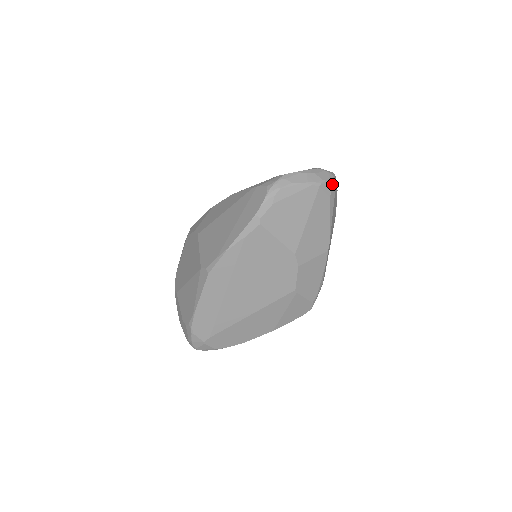
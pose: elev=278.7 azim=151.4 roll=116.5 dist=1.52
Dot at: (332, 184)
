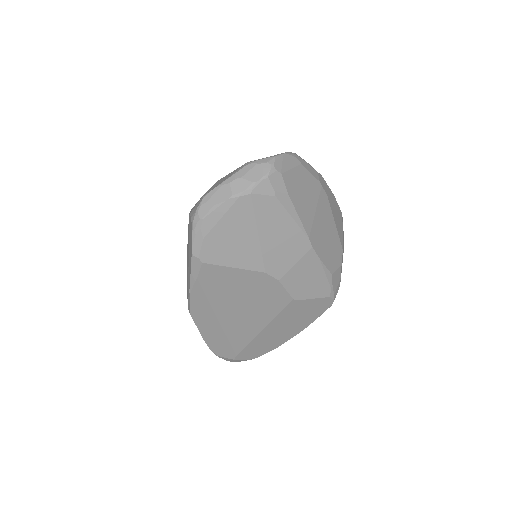
Dot at: (271, 178)
